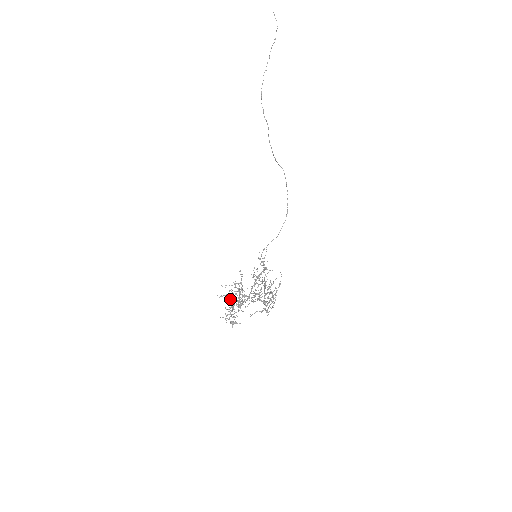
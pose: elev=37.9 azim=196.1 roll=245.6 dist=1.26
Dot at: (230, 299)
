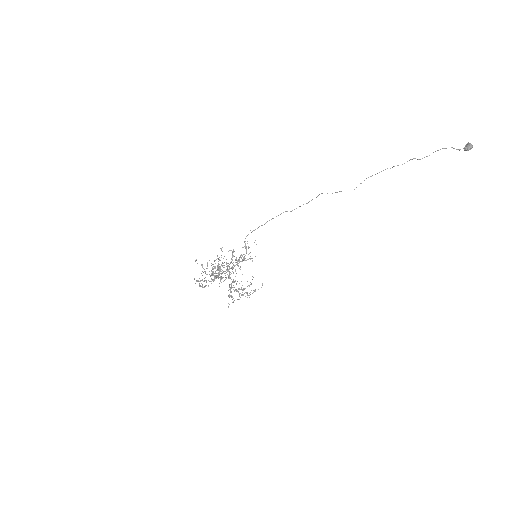
Dot at: occluded
